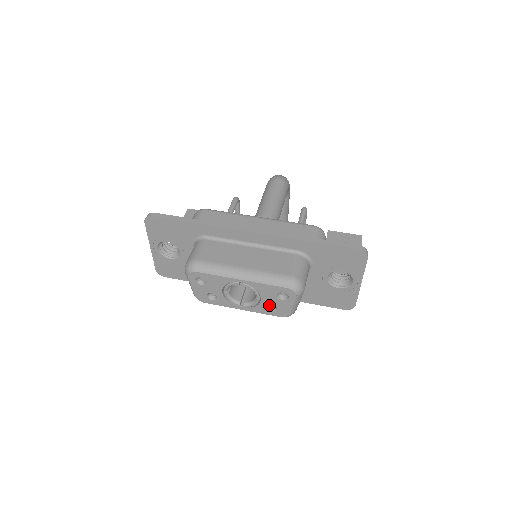
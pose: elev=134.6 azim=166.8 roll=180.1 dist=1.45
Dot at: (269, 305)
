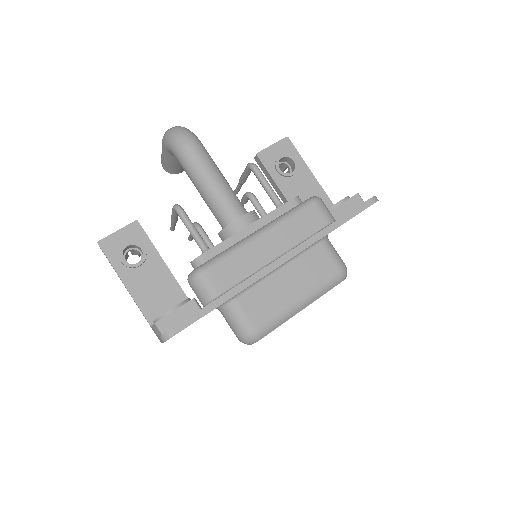
Dot at: occluded
